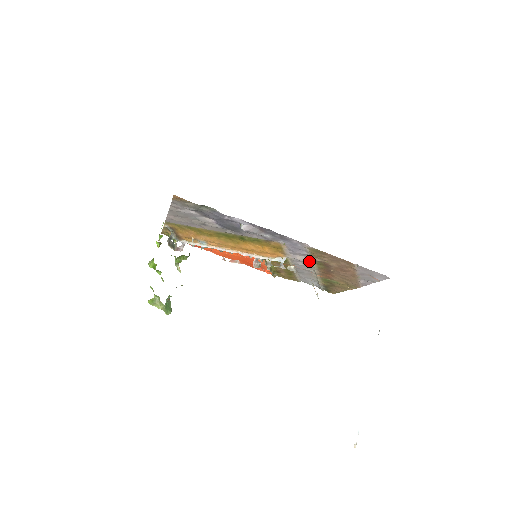
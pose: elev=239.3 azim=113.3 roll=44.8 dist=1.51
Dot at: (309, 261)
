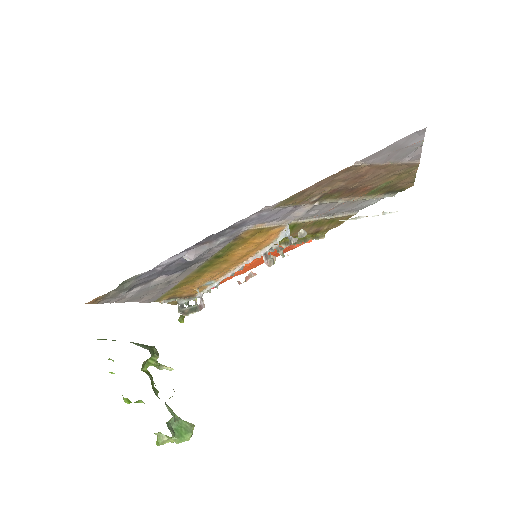
Dot at: (312, 206)
